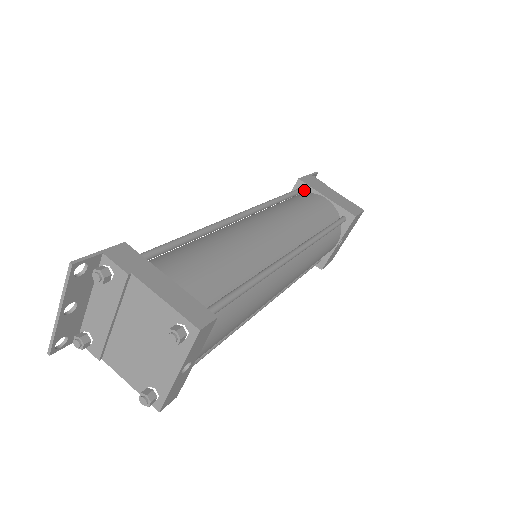
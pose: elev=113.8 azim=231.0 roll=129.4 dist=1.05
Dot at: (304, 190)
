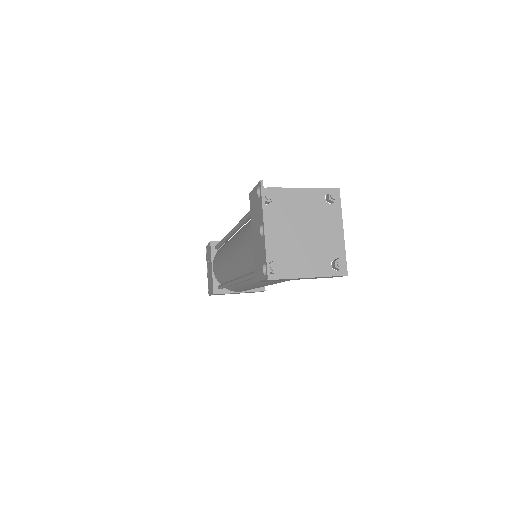
Dot at: occluded
